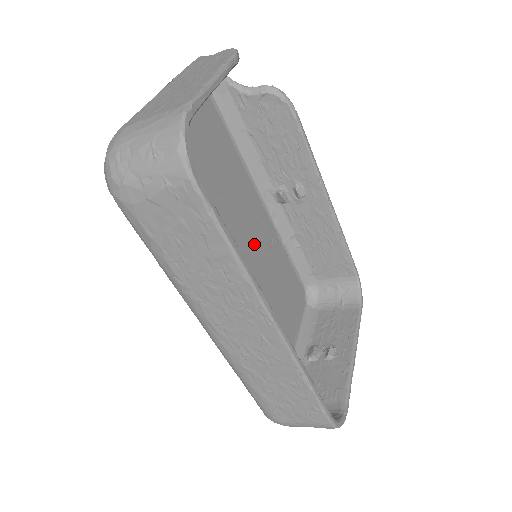
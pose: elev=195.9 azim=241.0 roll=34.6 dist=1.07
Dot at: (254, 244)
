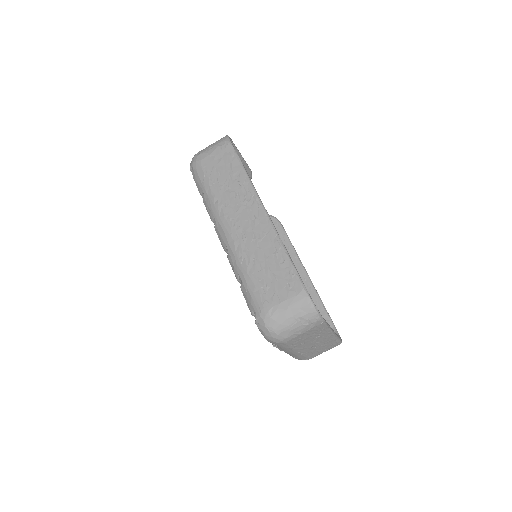
Dot at: occluded
